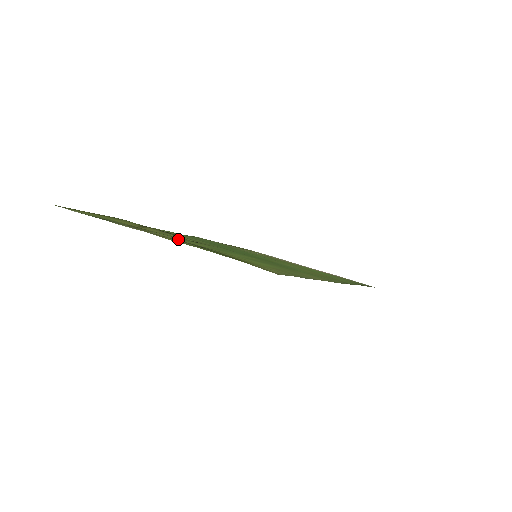
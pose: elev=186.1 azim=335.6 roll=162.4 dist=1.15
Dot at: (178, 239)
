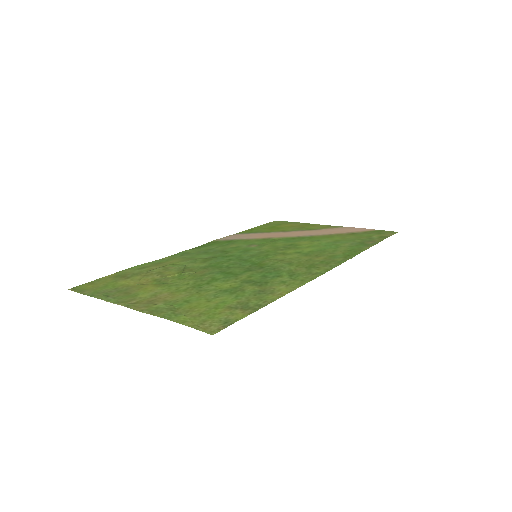
Dot at: (162, 292)
